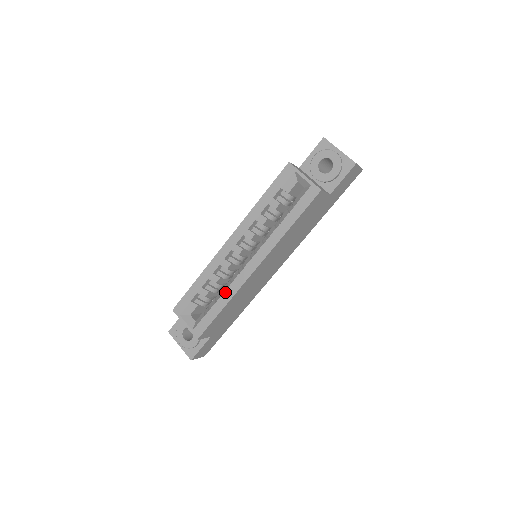
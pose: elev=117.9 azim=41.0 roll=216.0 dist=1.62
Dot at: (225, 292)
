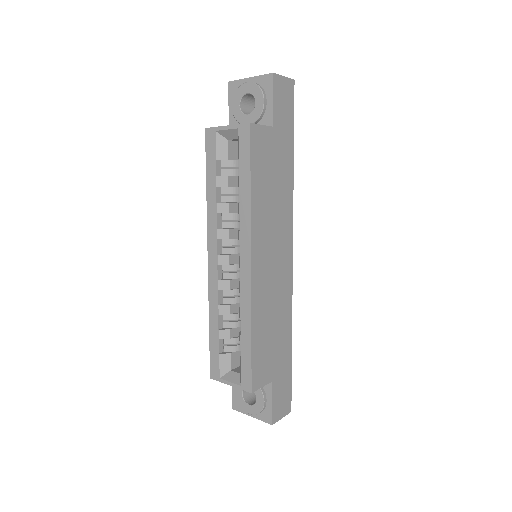
Dot at: (241, 315)
